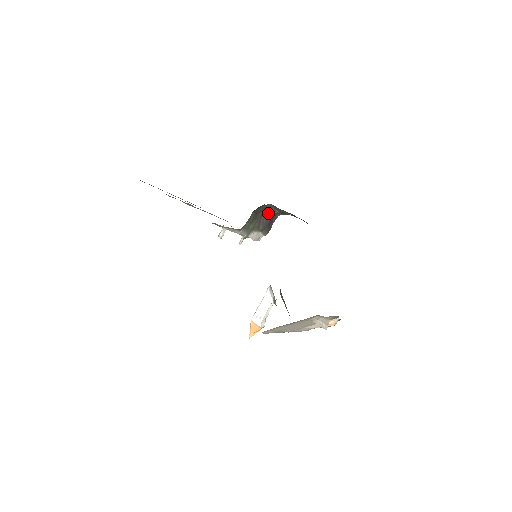
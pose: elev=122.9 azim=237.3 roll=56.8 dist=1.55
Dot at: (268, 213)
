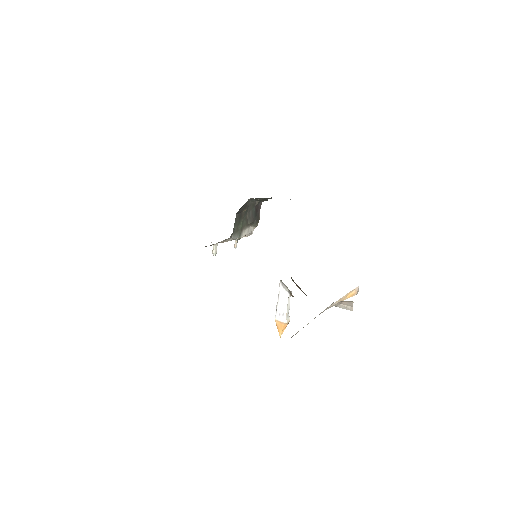
Dot at: (251, 206)
